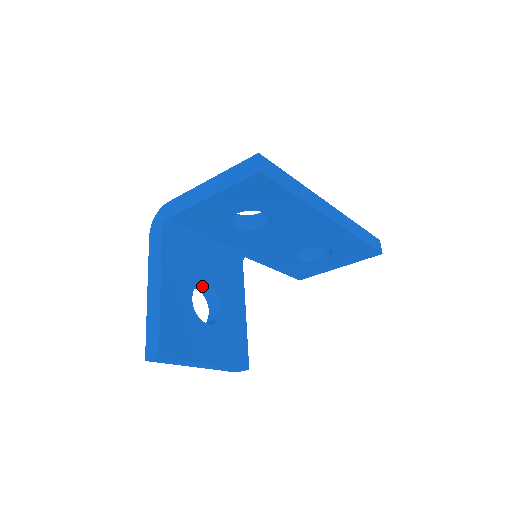
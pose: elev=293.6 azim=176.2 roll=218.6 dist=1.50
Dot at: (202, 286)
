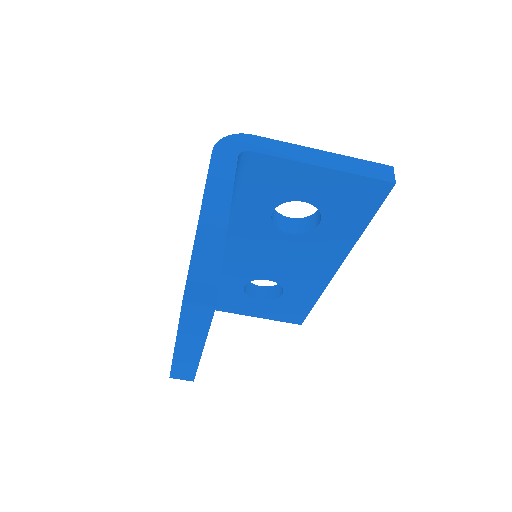
Dot at: occluded
